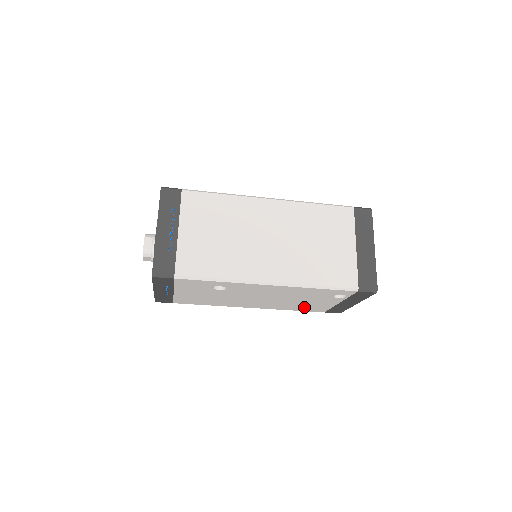
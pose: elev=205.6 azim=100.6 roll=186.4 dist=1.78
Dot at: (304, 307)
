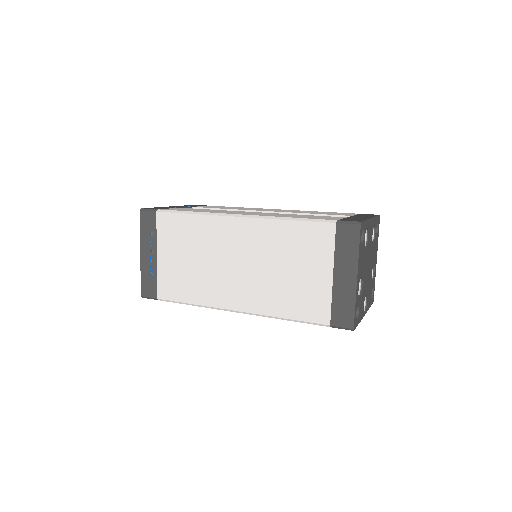
Dot at: occluded
